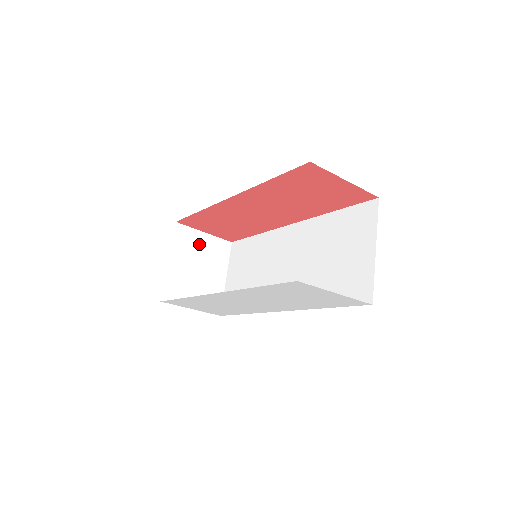
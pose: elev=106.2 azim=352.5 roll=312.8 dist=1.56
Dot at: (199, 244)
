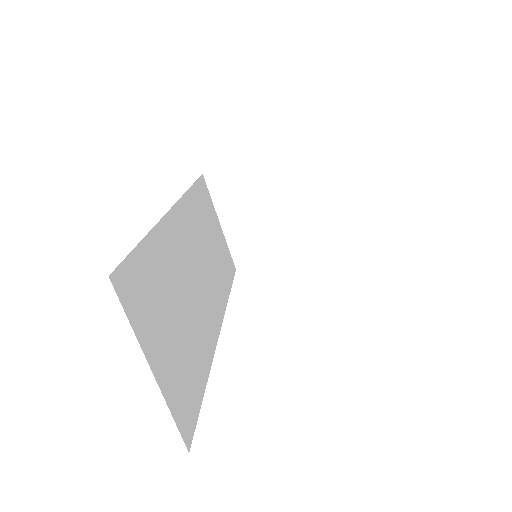
Dot at: (247, 180)
